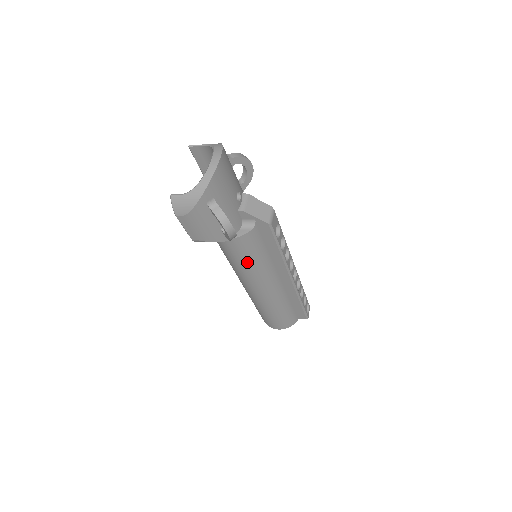
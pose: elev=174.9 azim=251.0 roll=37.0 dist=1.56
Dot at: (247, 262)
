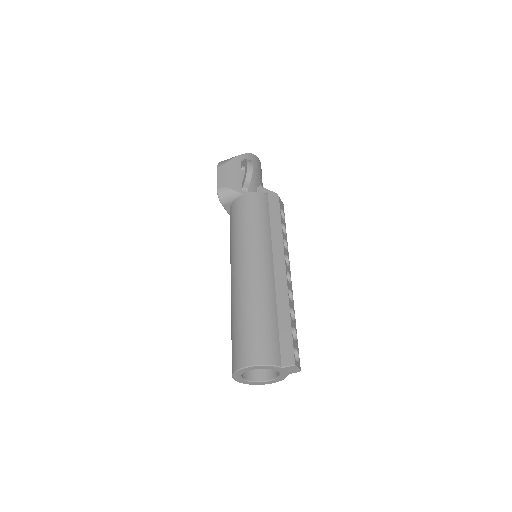
Dot at: (249, 221)
